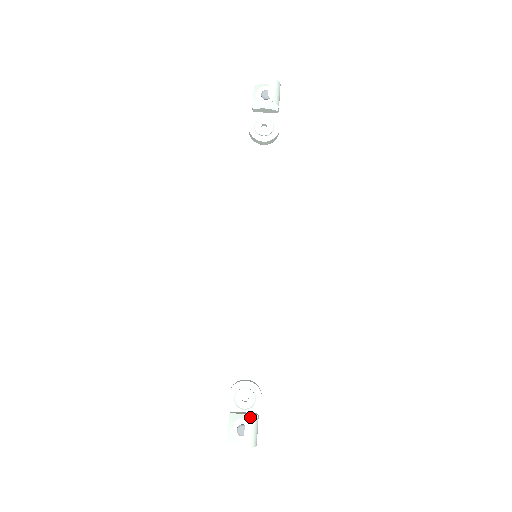
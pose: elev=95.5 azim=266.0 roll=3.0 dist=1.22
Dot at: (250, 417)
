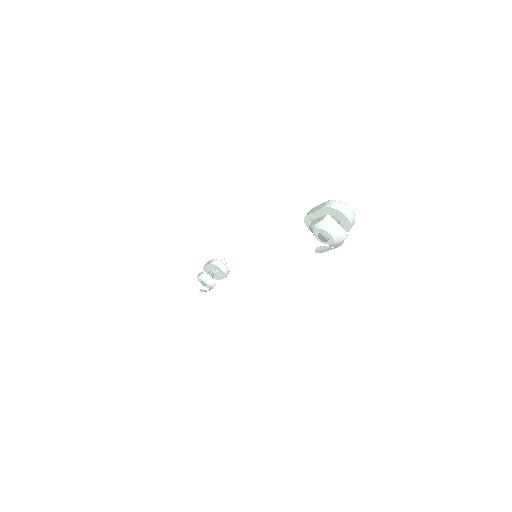
Dot at: (210, 284)
